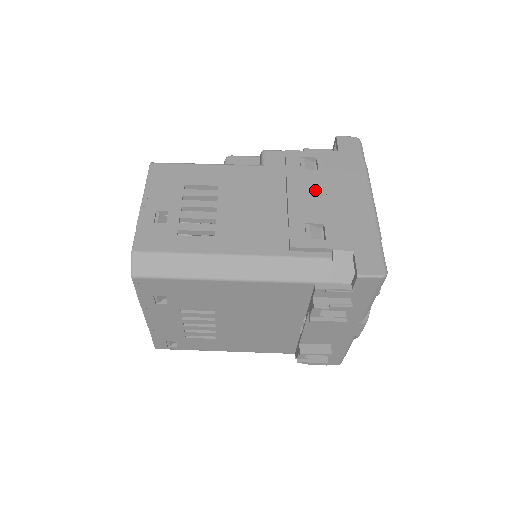
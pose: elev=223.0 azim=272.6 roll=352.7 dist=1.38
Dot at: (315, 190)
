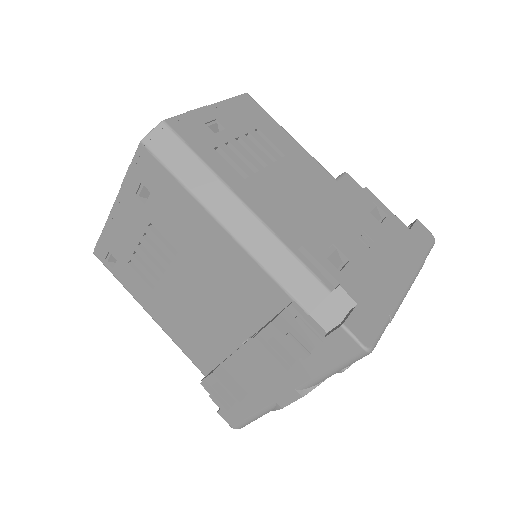
Dot at: (365, 232)
